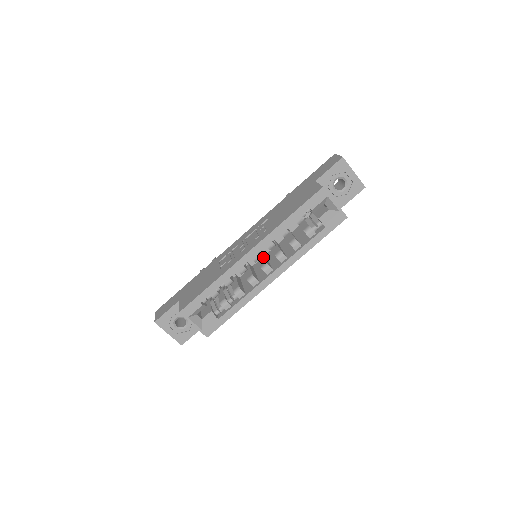
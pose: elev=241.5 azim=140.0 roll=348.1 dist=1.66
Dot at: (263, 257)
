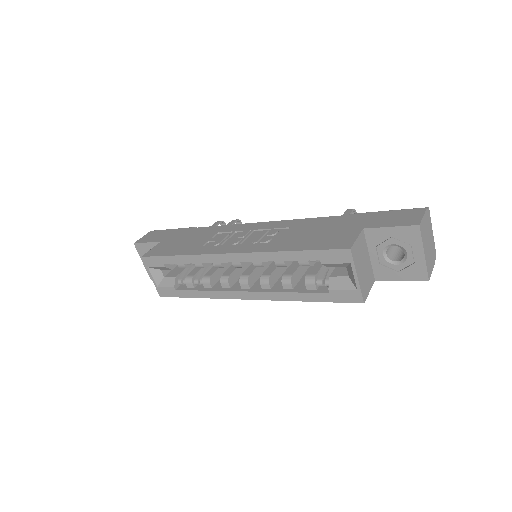
Dot at: occluded
